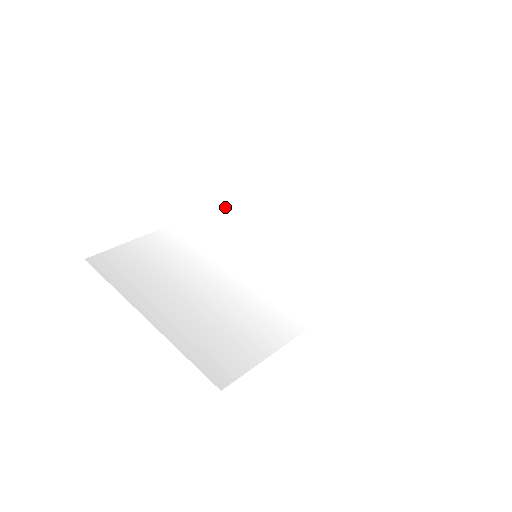
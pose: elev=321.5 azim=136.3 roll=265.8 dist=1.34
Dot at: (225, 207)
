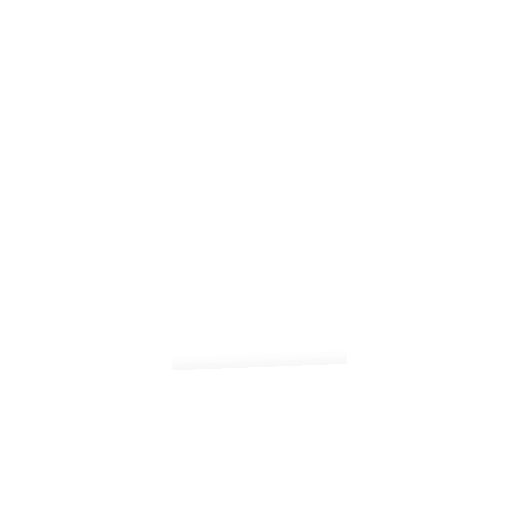
Dot at: (168, 223)
